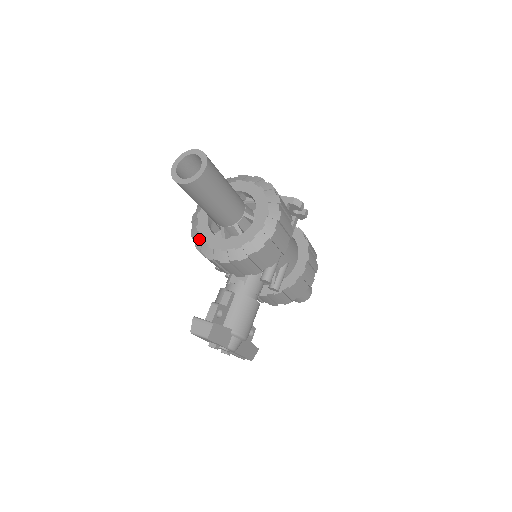
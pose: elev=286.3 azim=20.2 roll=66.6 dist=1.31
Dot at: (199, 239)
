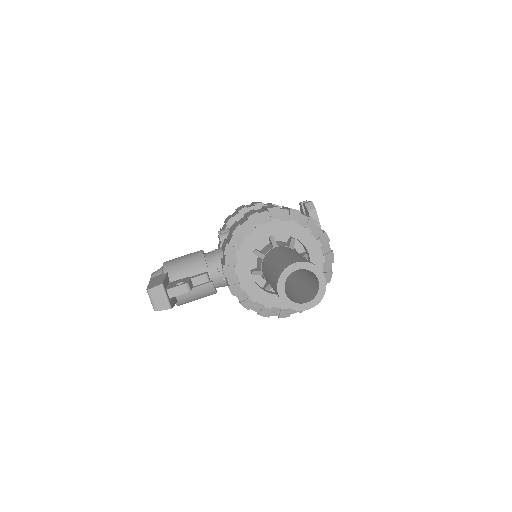
Dot at: (236, 249)
